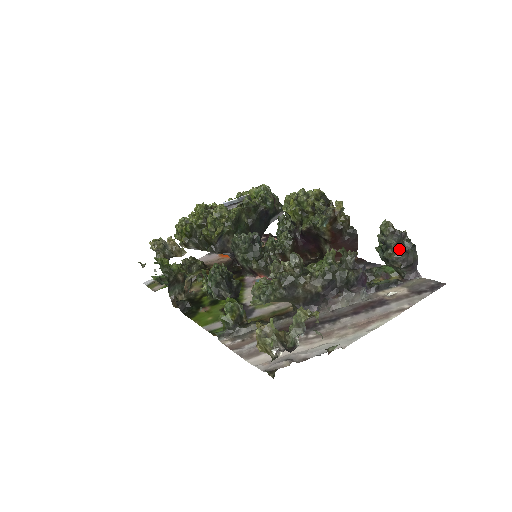
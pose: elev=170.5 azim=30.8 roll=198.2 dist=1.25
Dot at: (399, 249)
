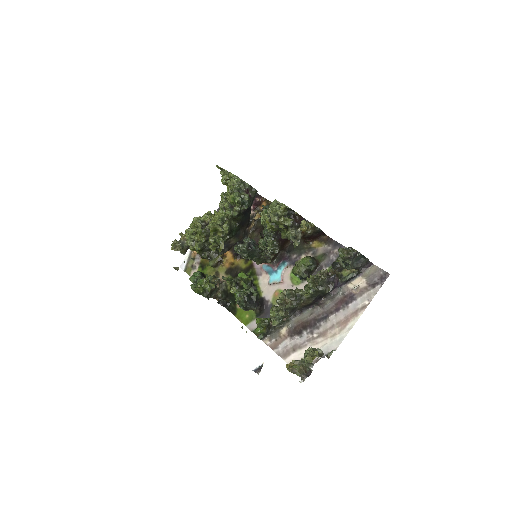
Dot at: (355, 263)
